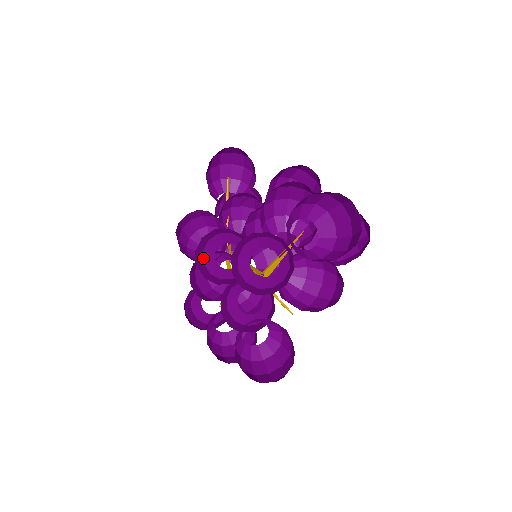
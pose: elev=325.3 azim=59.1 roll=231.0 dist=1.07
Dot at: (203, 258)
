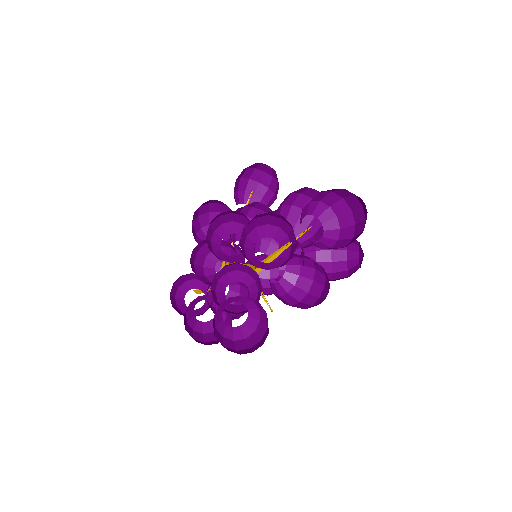
Dot at: (212, 237)
